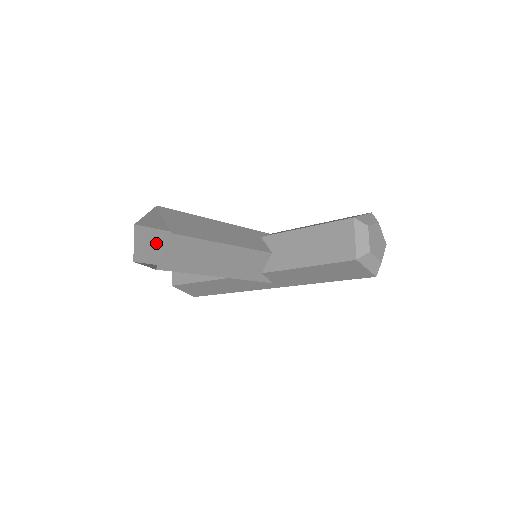
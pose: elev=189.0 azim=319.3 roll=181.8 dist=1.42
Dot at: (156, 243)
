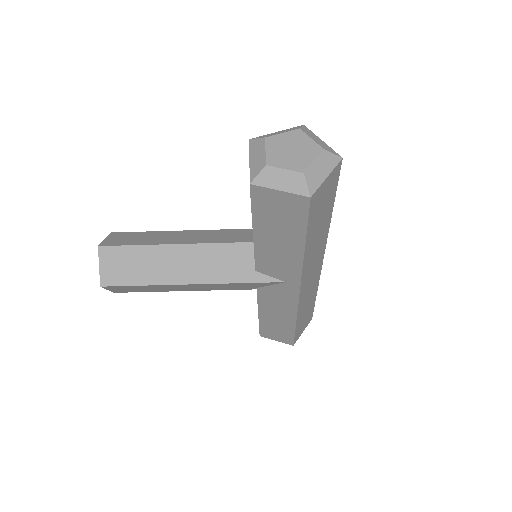
Dot at: occluded
